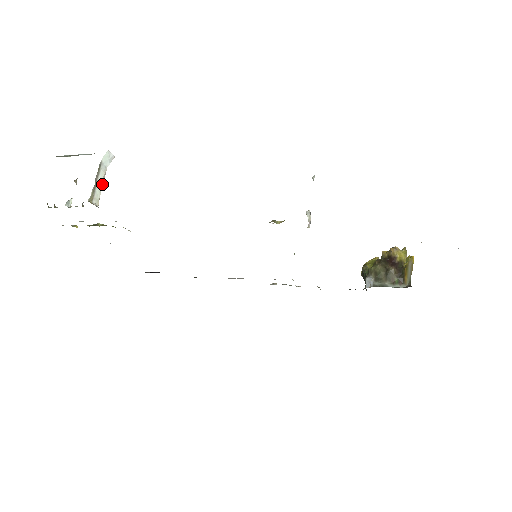
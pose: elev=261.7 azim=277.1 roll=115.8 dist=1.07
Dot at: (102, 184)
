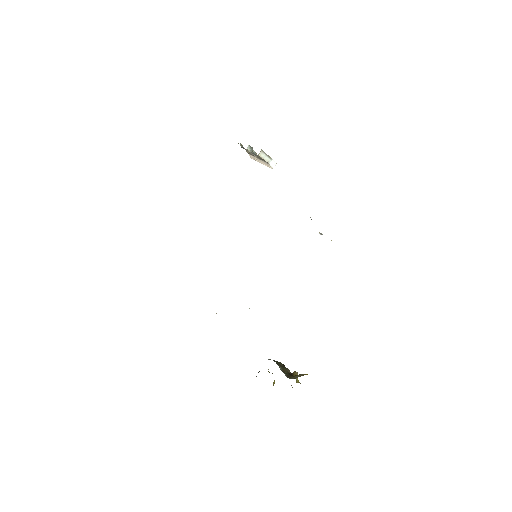
Dot at: (265, 159)
